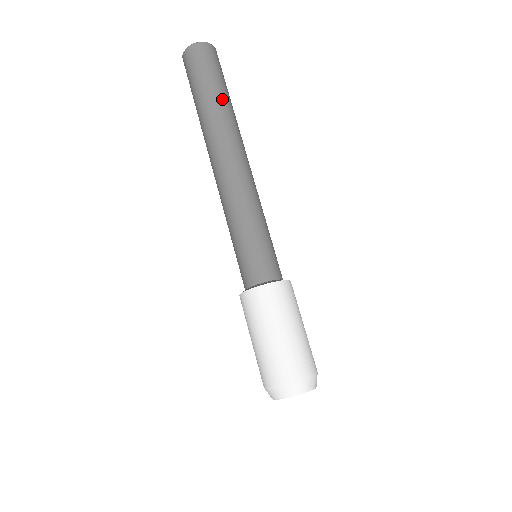
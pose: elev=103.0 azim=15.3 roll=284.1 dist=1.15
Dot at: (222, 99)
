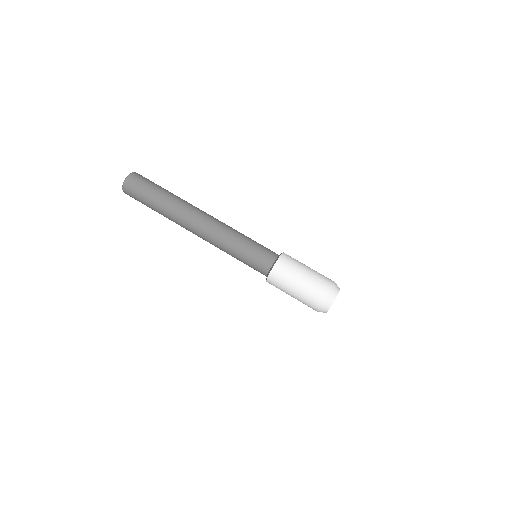
Dot at: (170, 193)
